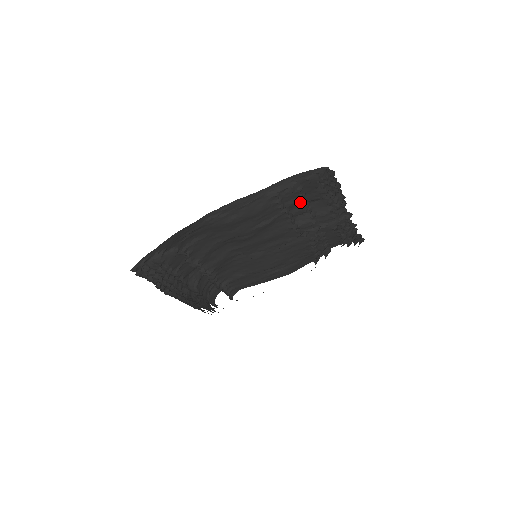
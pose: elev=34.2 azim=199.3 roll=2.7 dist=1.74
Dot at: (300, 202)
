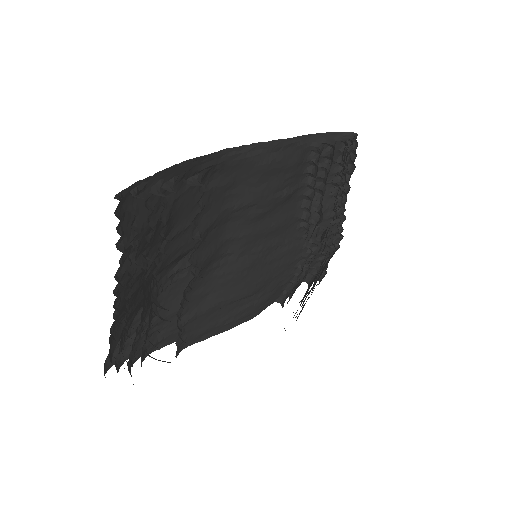
Dot at: occluded
